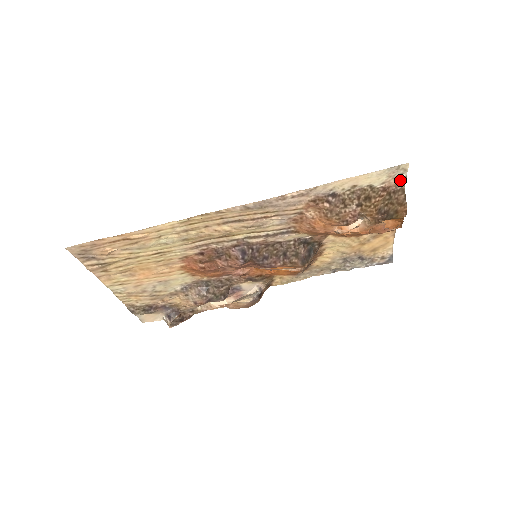
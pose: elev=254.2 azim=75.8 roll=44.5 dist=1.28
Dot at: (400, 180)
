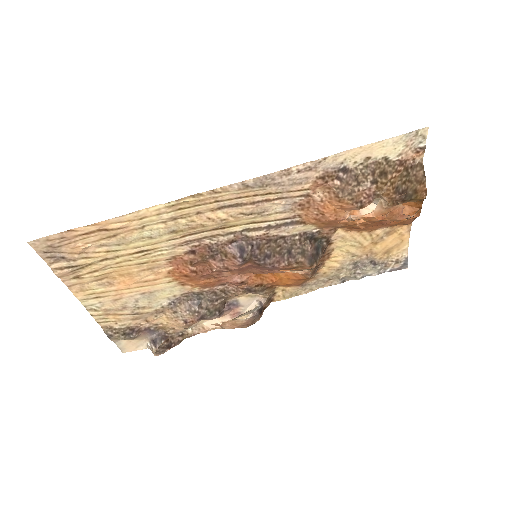
Dot at: (418, 151)
